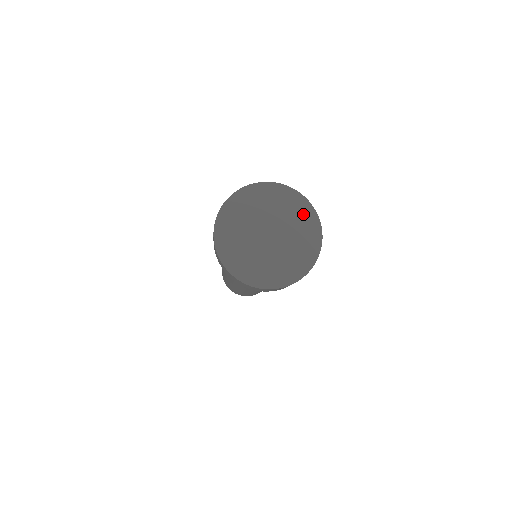
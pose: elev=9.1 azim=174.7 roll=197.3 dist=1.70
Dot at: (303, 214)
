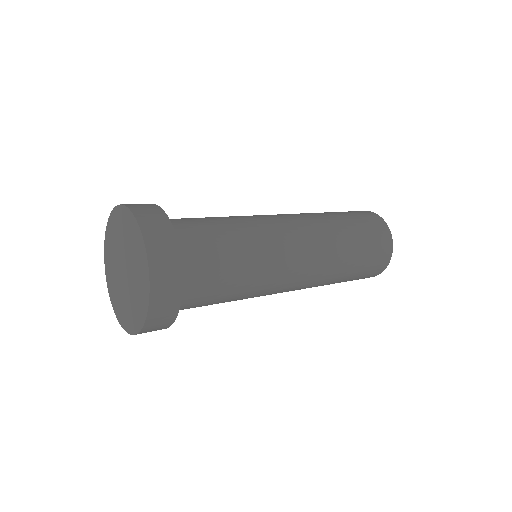
Dot at: (142, 294)
